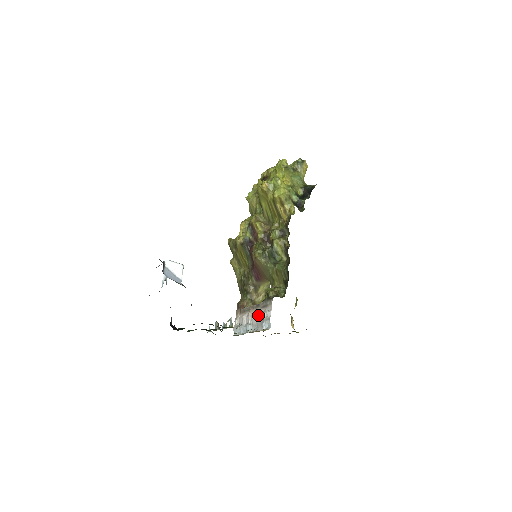
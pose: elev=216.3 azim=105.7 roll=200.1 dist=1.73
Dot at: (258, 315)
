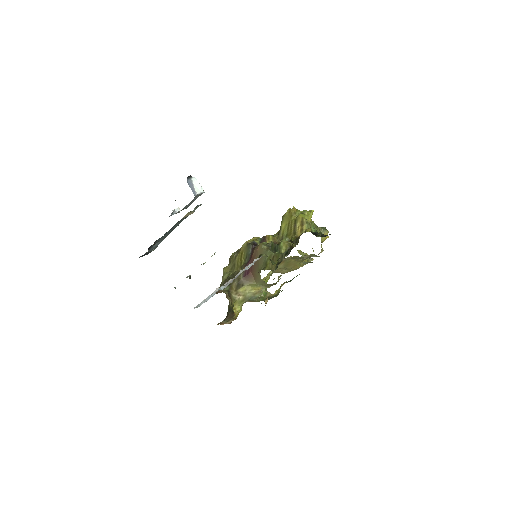
Dot at: (239, 272)
